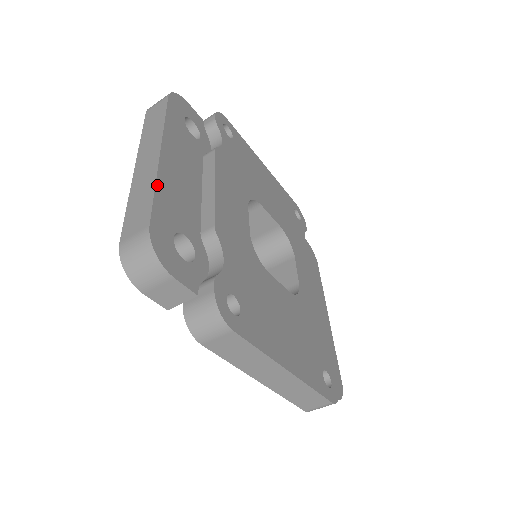
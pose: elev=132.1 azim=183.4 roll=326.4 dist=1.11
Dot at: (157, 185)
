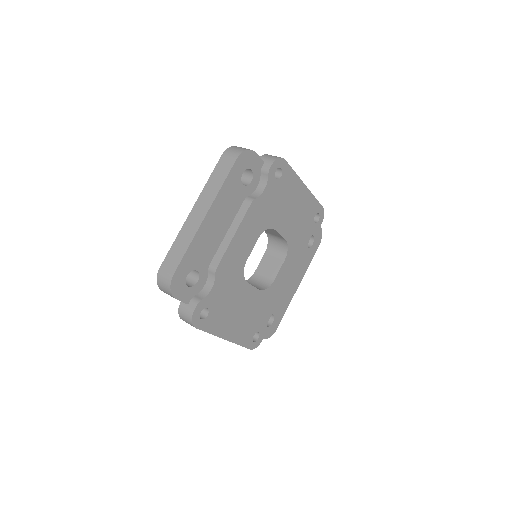
Dot at: (191, 244)
